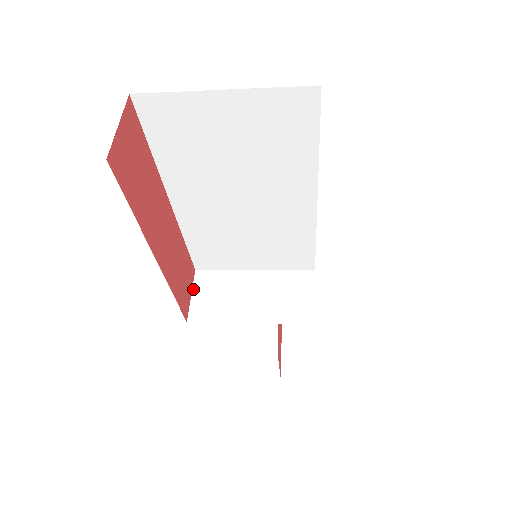
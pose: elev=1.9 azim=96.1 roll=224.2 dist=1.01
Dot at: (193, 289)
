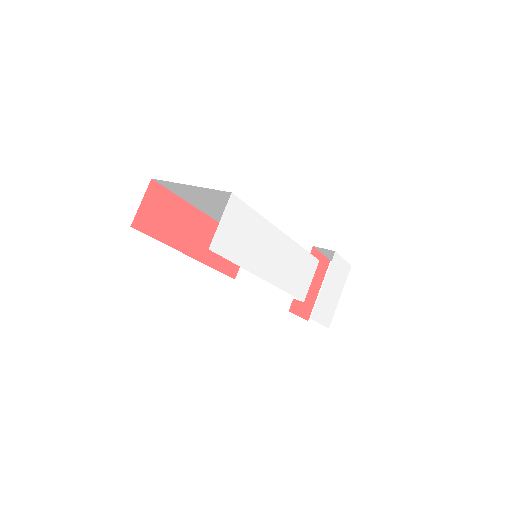
Dot at: occluded
